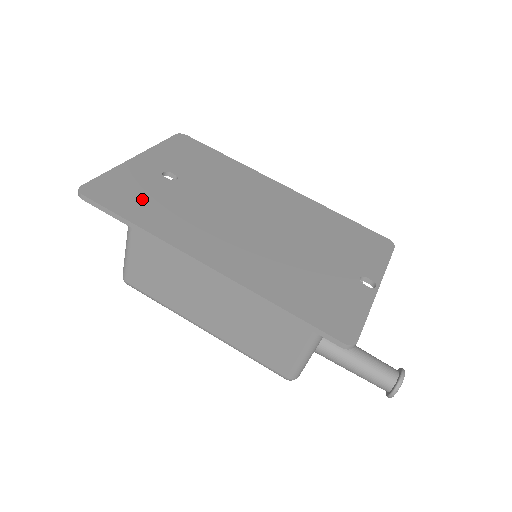
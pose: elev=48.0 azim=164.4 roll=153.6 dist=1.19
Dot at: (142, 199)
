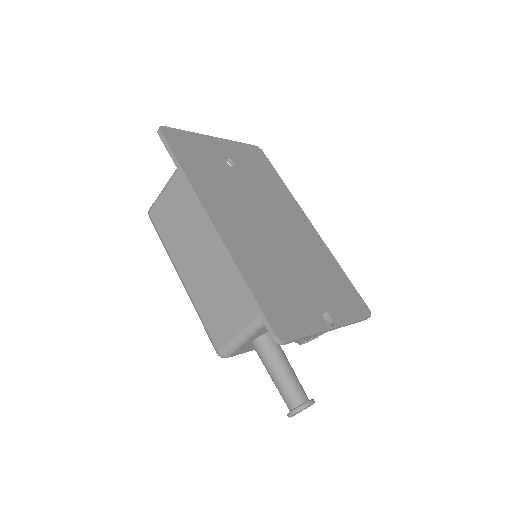
Dot at: (199, 160)
